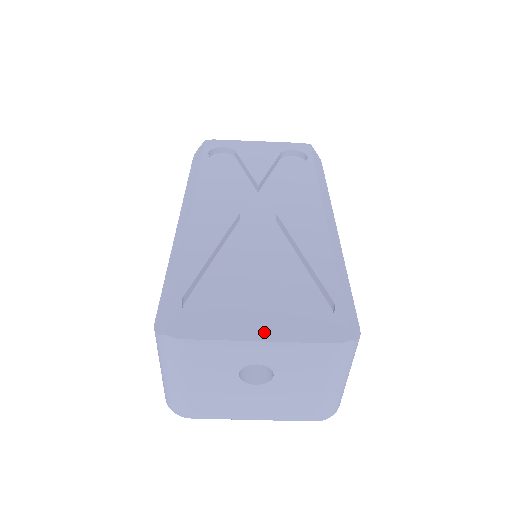
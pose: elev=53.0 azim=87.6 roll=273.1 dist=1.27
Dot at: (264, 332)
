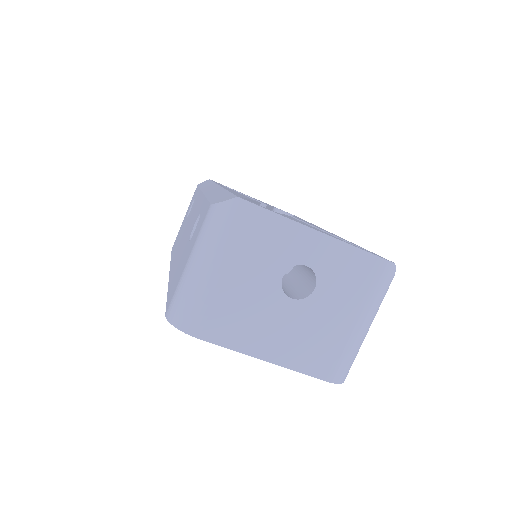
Dot at: occluded
